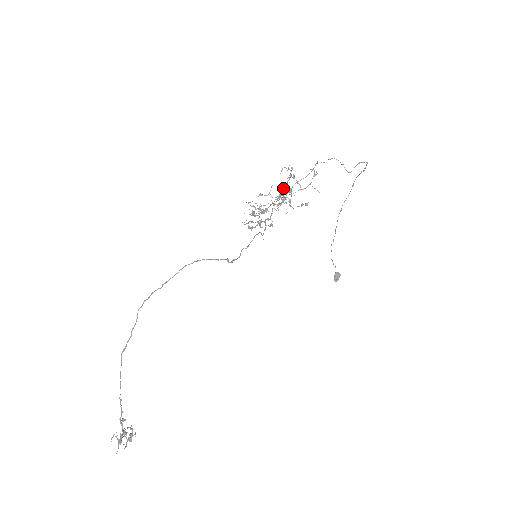
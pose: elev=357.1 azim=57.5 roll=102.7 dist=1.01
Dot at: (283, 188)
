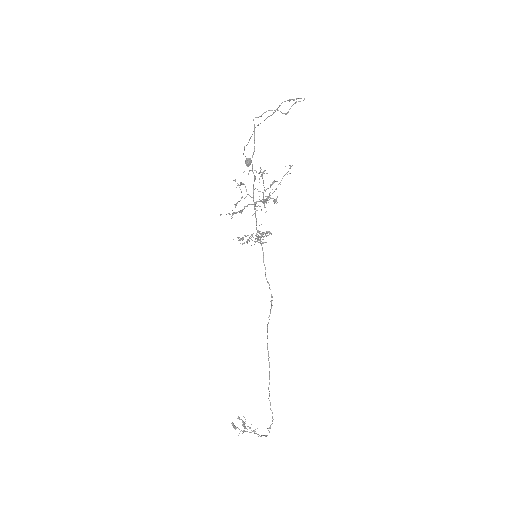
Dot at: occluded
